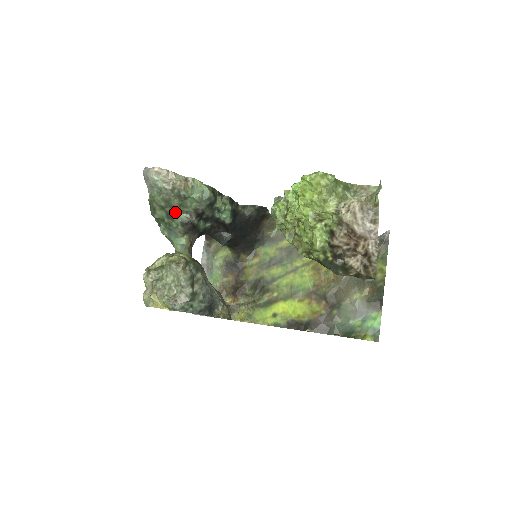
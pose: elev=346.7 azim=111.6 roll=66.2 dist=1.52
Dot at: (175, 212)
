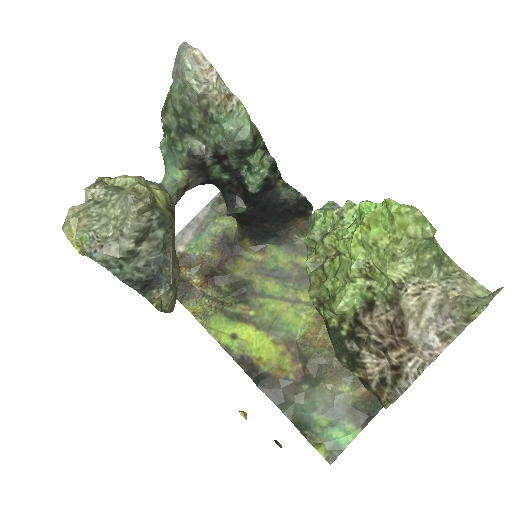
Dot at: (190, 131)
